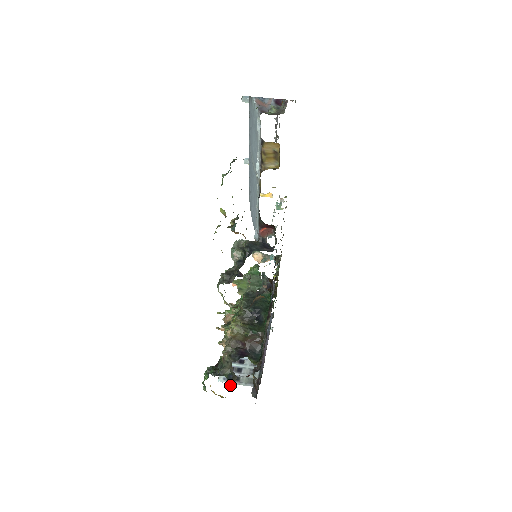
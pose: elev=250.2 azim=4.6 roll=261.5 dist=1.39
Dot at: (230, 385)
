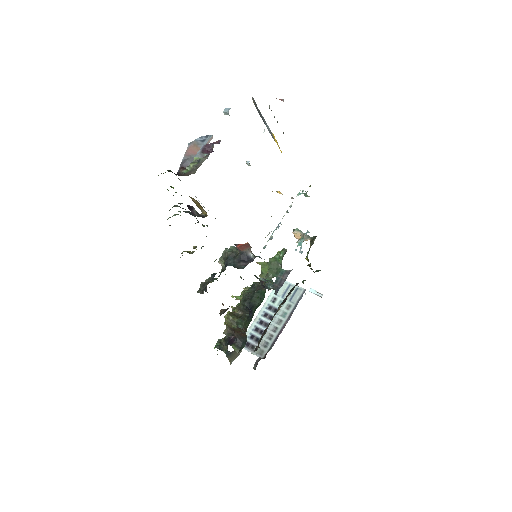
Dot at: (230, 358)
